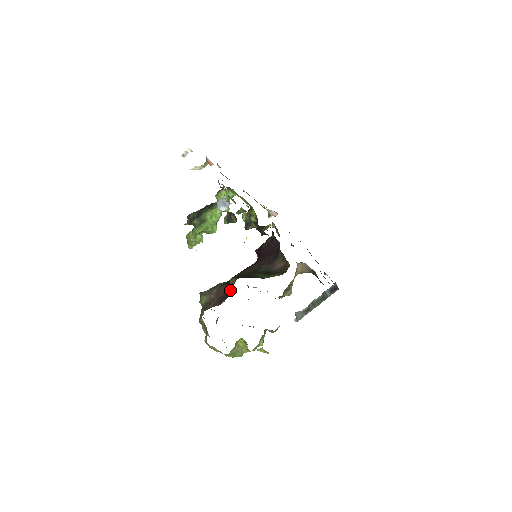
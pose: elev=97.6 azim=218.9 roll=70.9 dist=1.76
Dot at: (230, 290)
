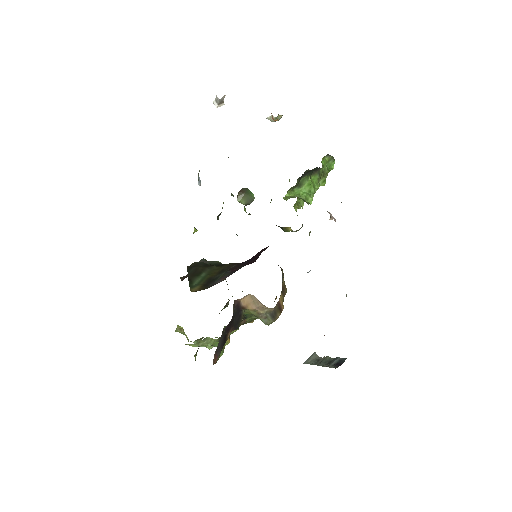
Dot at: occluded
